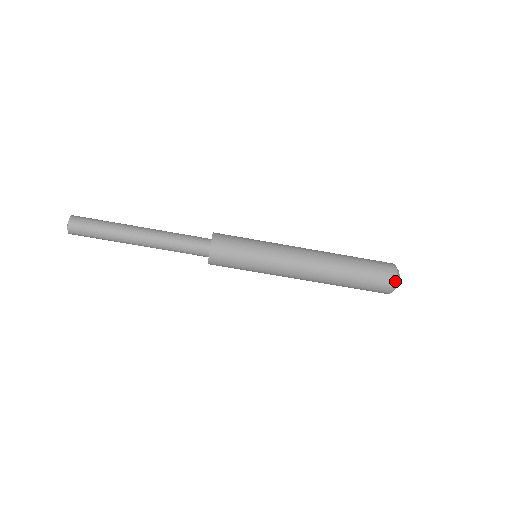
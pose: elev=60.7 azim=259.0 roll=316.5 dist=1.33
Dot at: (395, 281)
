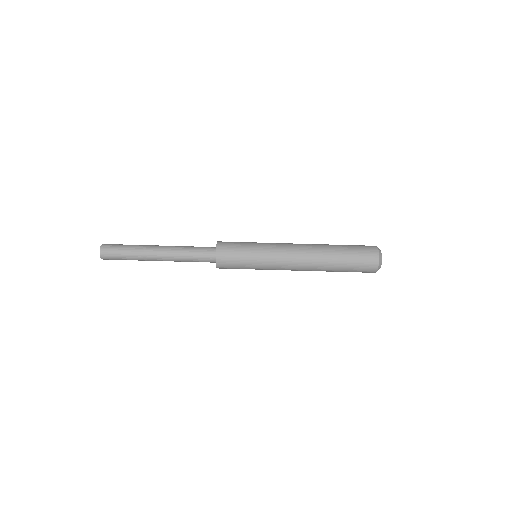
Dot at: (377, 252)
